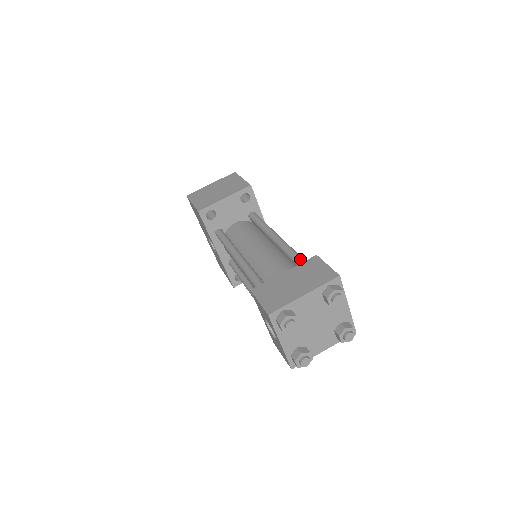
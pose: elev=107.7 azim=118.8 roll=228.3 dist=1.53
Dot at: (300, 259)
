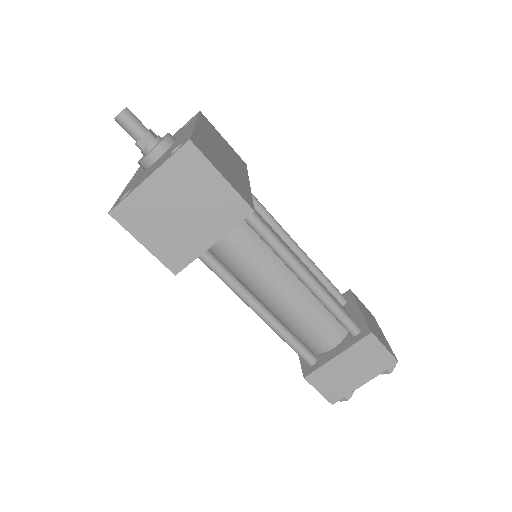
Dot at: (347, 323)
